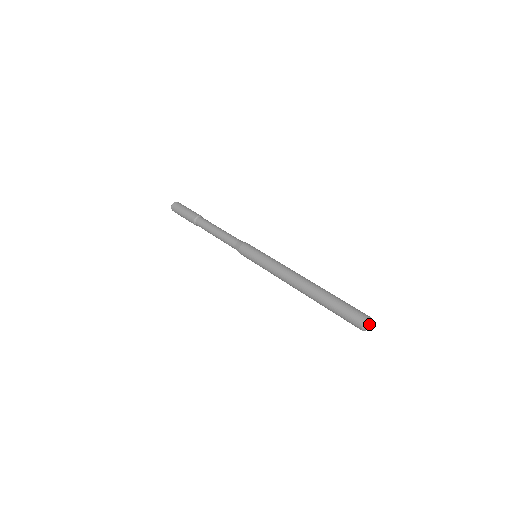
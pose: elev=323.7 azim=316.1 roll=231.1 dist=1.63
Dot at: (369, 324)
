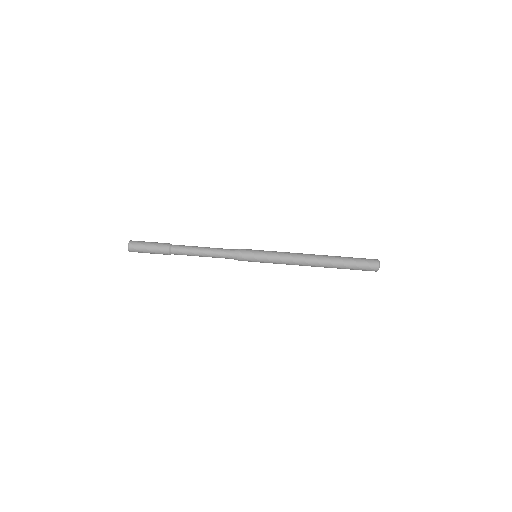
Dot at: occluded
